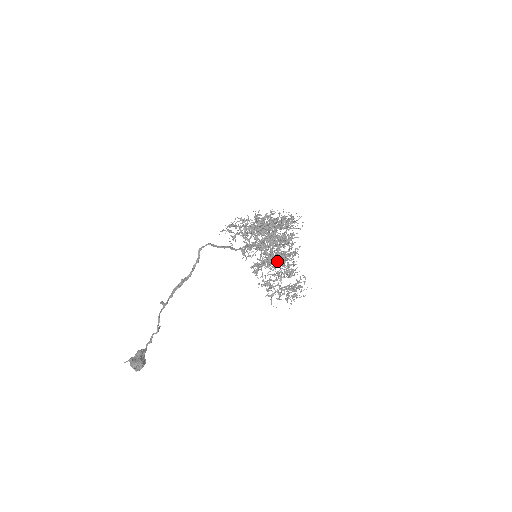
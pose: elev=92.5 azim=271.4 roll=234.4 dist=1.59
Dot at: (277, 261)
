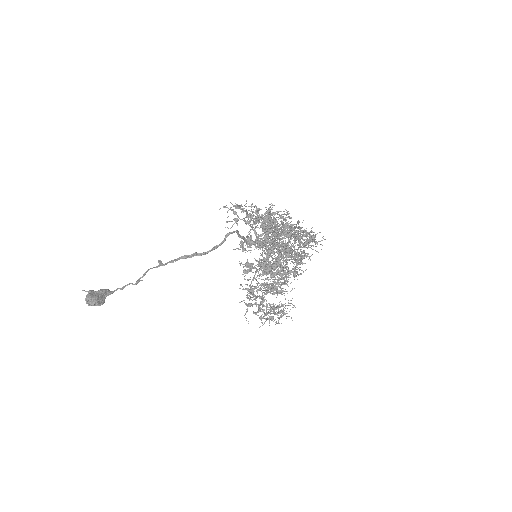
Dot at: (269, 270)
